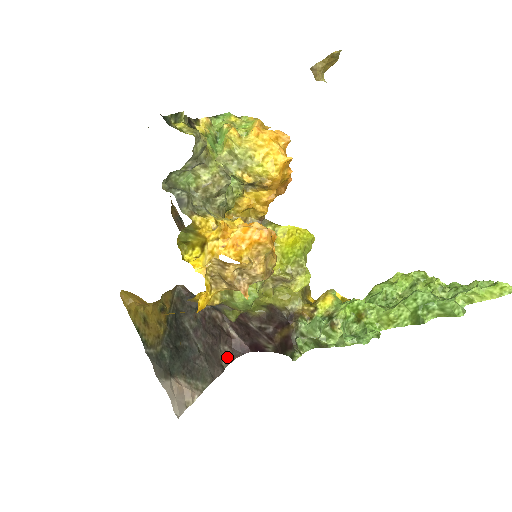
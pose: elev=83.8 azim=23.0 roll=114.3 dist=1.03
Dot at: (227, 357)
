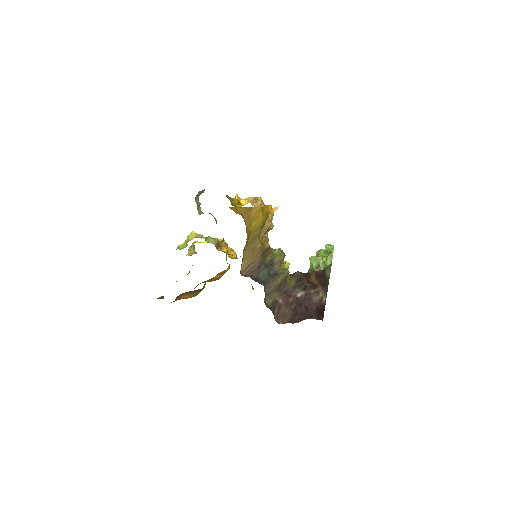
Dot at: occluded
